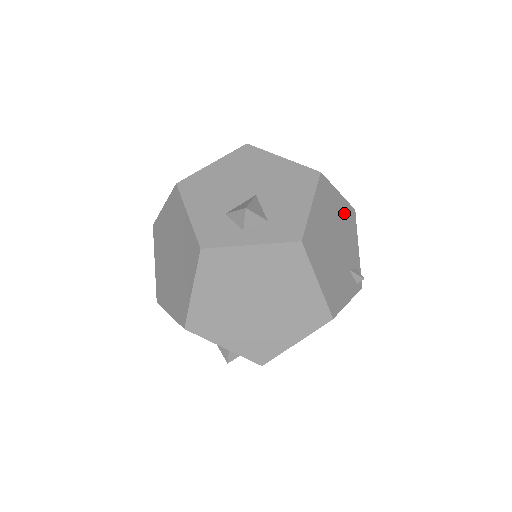
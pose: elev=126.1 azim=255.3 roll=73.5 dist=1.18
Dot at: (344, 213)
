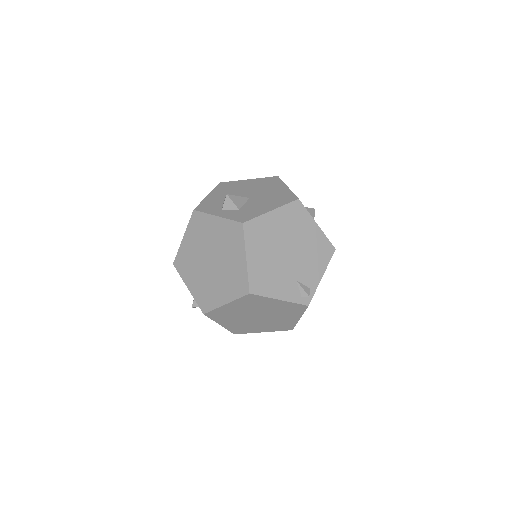
Dot at: (316, 241)
